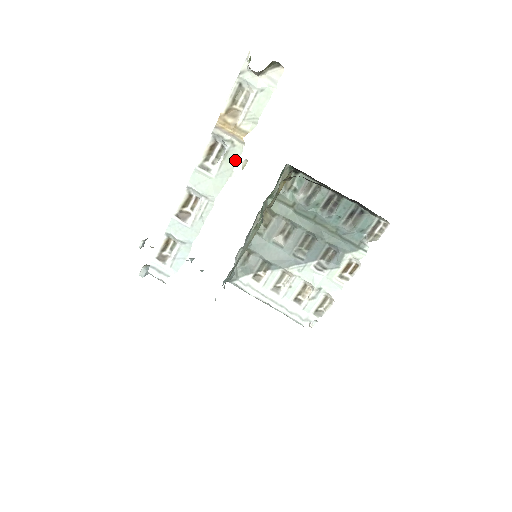
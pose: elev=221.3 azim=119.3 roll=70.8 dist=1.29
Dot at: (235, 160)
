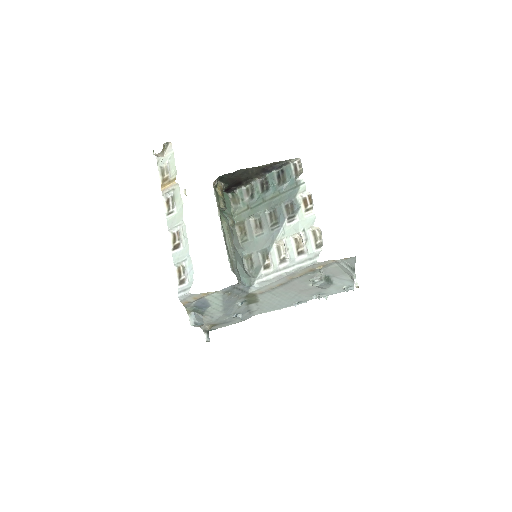
Dot at: (179, 194)
